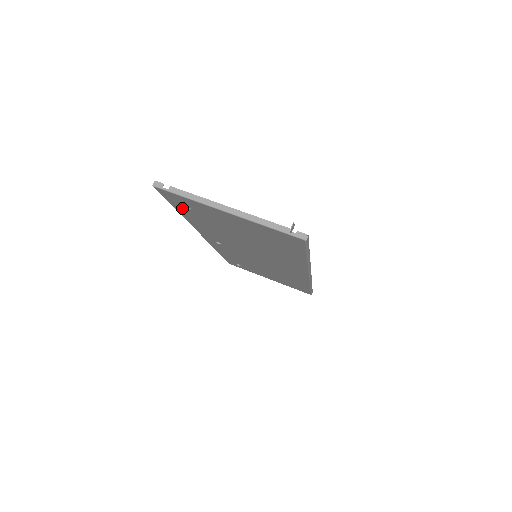
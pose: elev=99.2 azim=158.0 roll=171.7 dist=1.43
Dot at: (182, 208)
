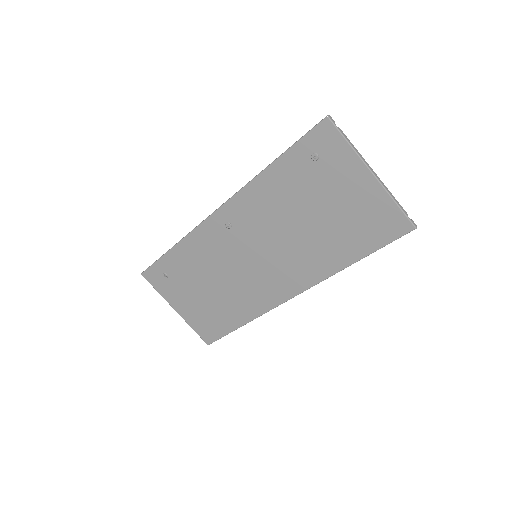
Dot at: (300, 156)
